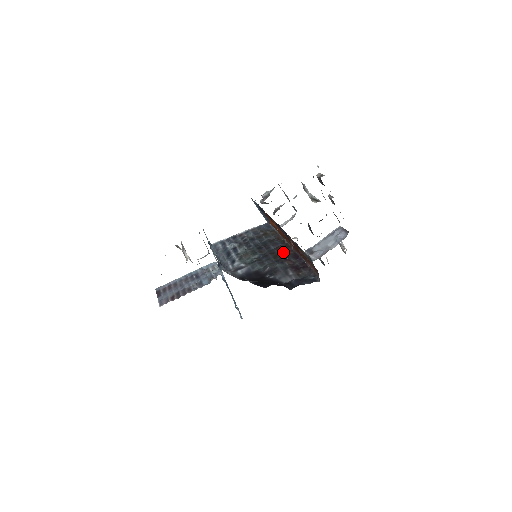
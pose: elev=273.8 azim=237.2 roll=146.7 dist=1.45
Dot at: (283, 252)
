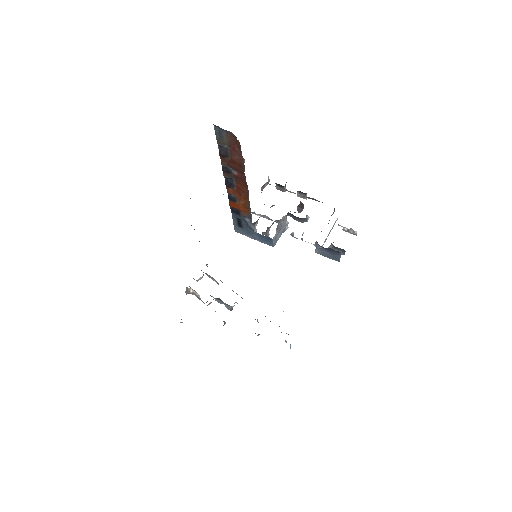
Dot at: occluded
